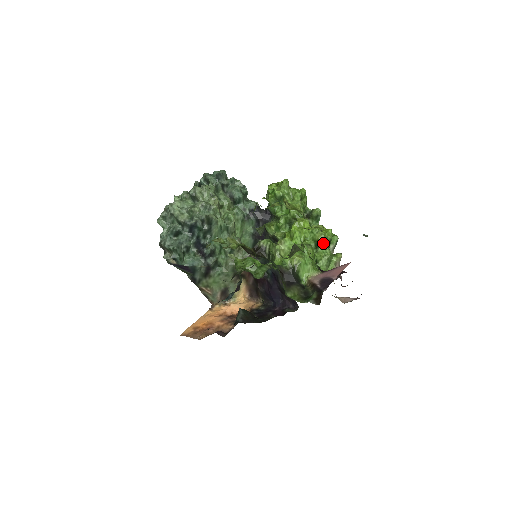
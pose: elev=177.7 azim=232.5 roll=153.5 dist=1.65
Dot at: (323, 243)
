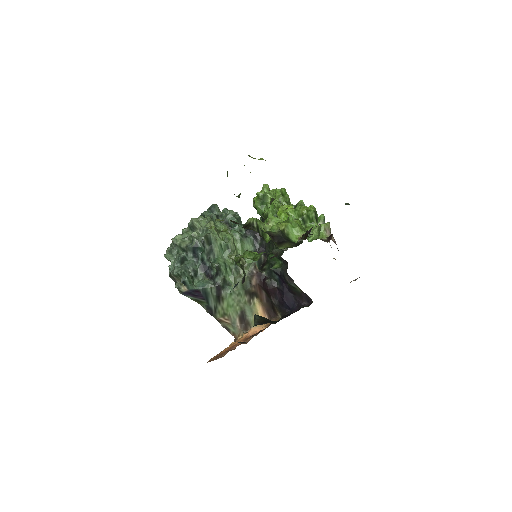
Dot at: (308, 216)
